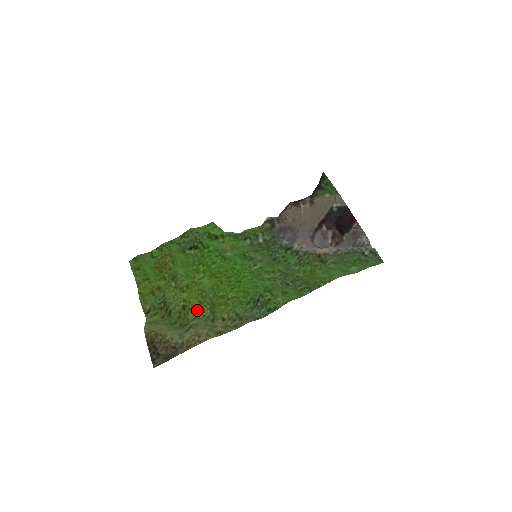
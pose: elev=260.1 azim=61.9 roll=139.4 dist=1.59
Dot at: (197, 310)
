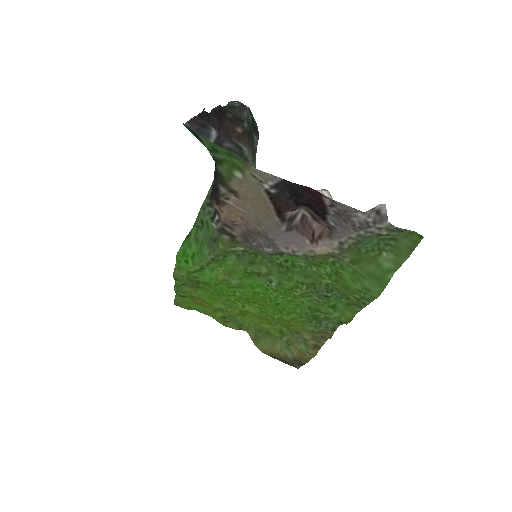
Dot at: (275, 330)
